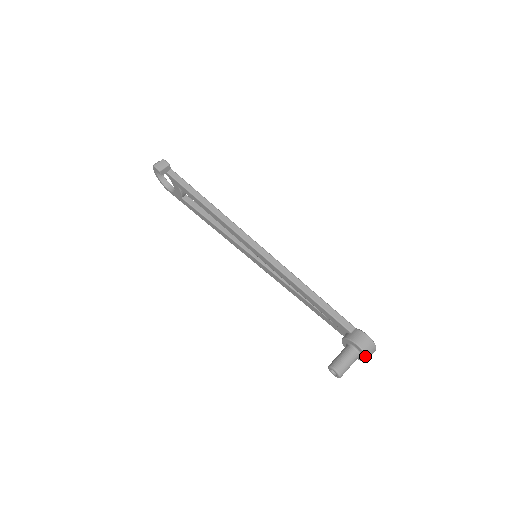
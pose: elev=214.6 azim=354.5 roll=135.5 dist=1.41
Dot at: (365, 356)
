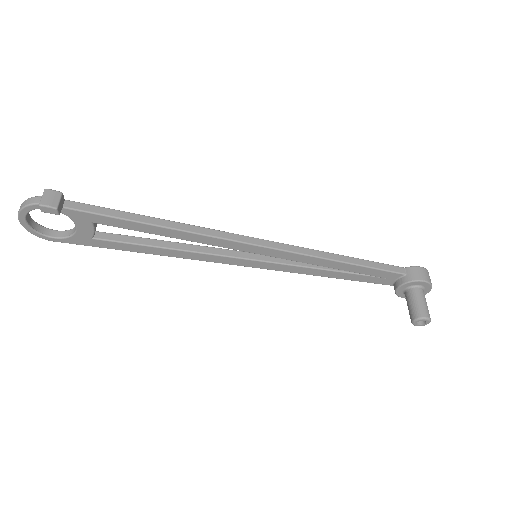
Dot at: (431, 288)
